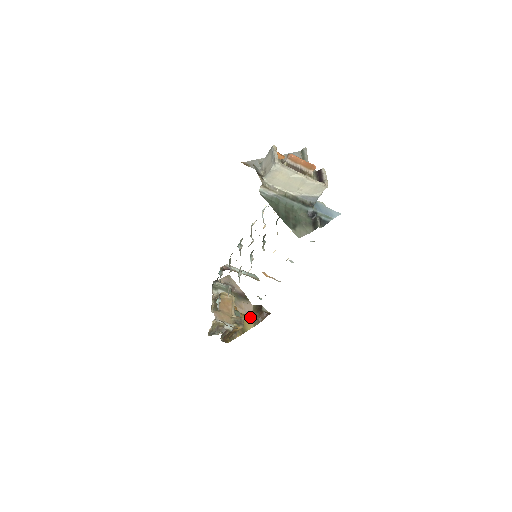
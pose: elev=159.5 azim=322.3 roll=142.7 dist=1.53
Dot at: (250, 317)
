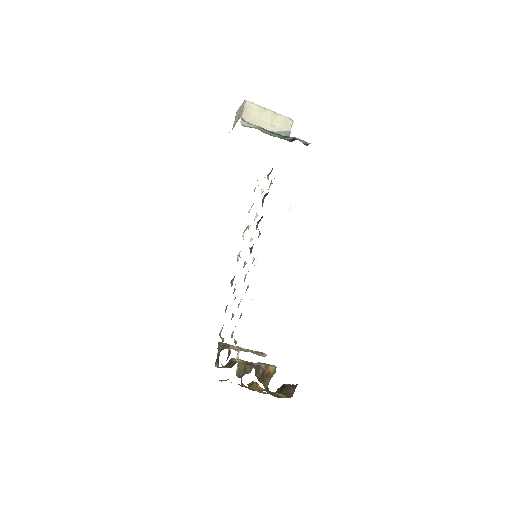
Dot at: occluded
